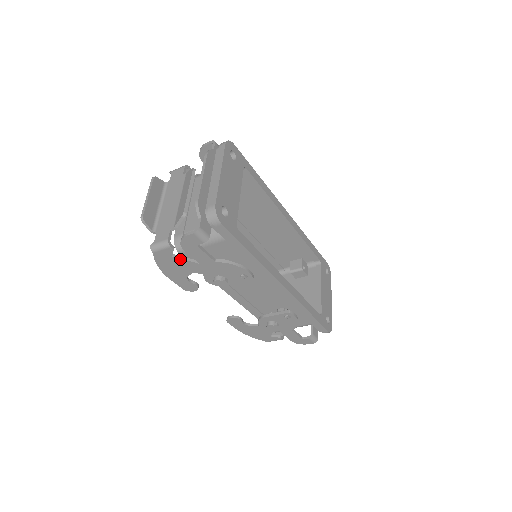
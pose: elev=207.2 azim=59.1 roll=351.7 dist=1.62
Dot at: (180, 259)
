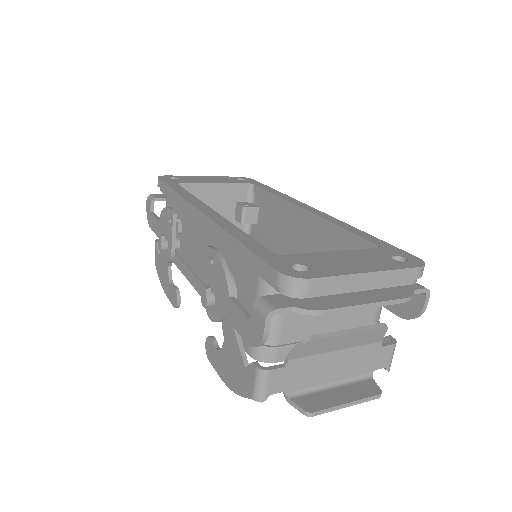
Dot at: (161, 253)
